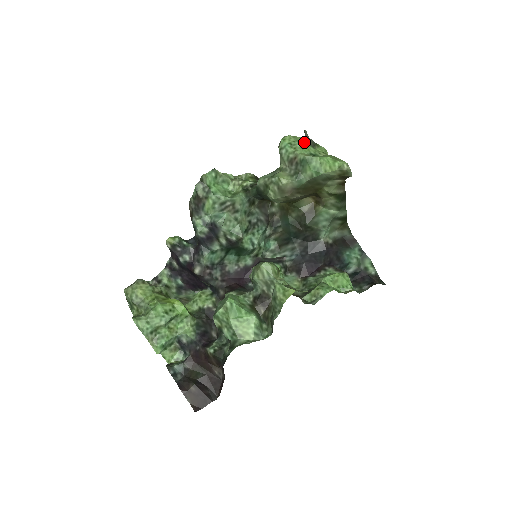
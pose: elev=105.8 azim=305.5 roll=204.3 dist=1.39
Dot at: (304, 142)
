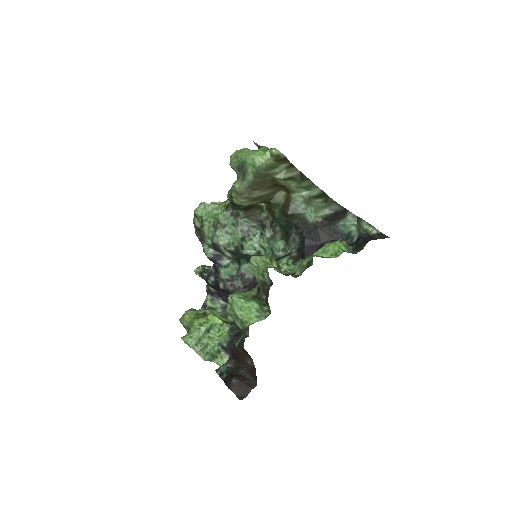
Dot at: (246, 150)
